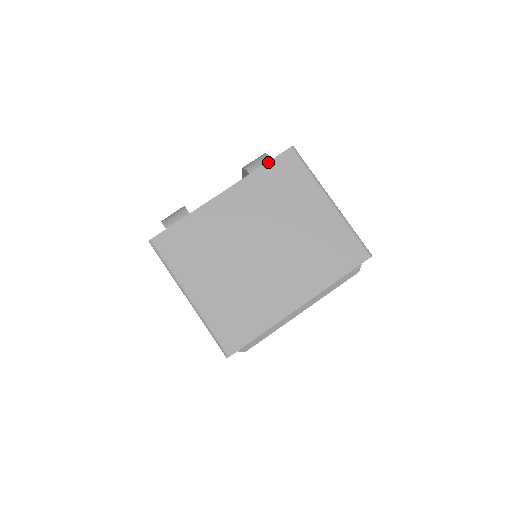
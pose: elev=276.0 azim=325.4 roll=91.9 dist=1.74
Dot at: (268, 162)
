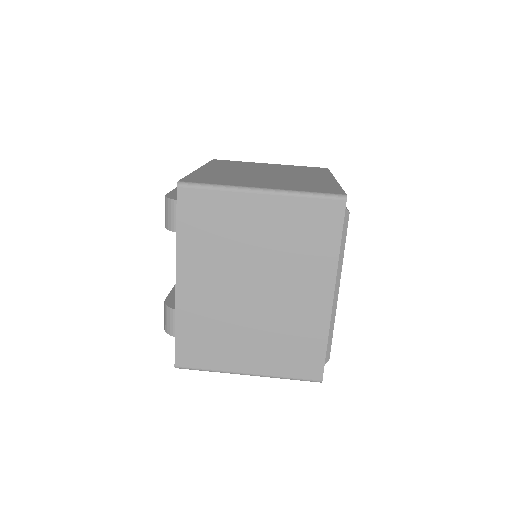
Dot at: (176, 220)
